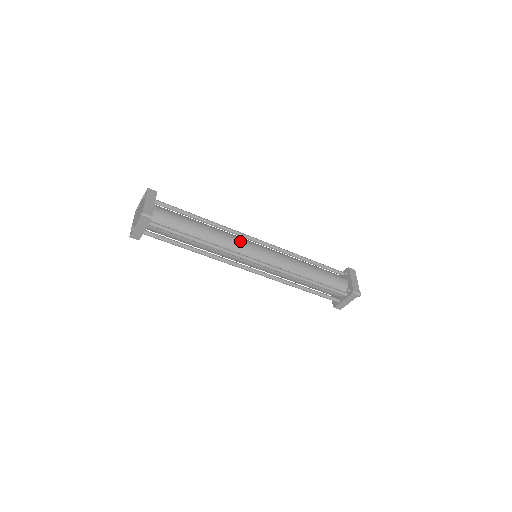
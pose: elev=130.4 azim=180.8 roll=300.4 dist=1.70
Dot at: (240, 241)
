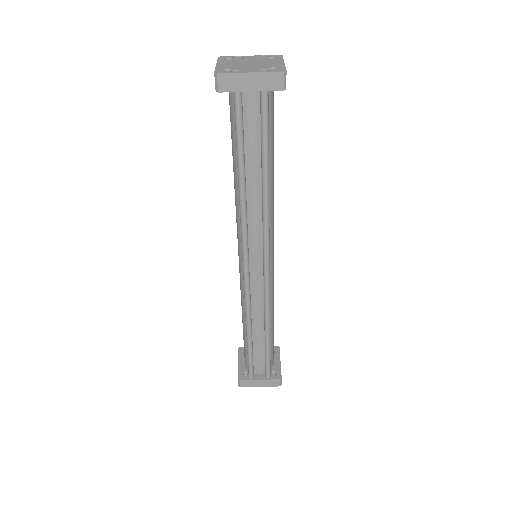
Dot at: occluded
